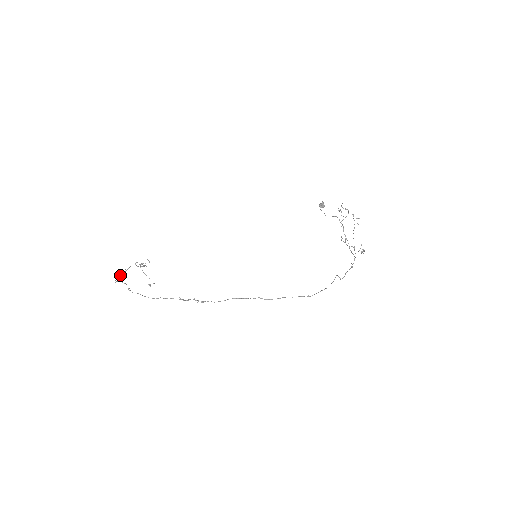
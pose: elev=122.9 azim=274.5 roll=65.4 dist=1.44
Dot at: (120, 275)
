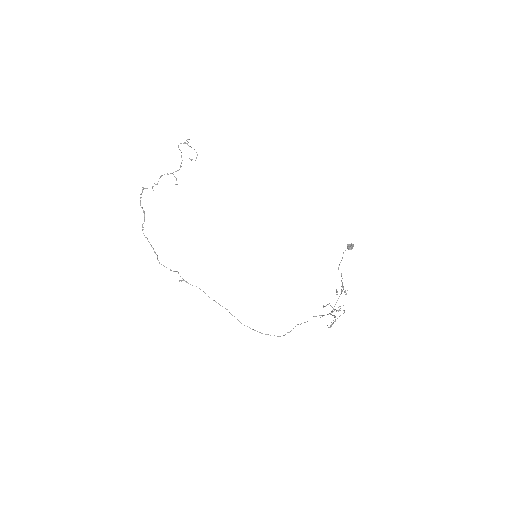
Dot at: (147, 188)
